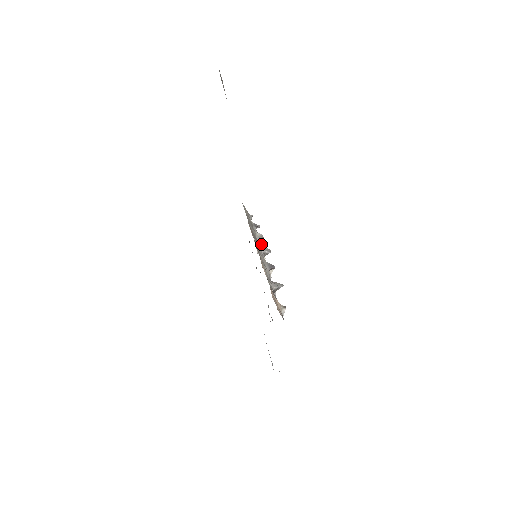
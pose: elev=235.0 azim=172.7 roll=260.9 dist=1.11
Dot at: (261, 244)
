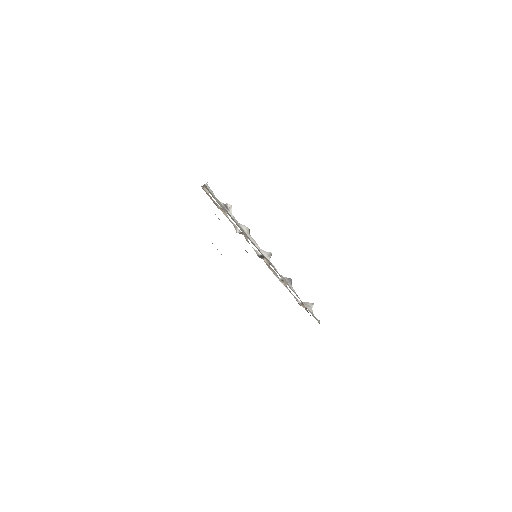
Dot at: occluded
